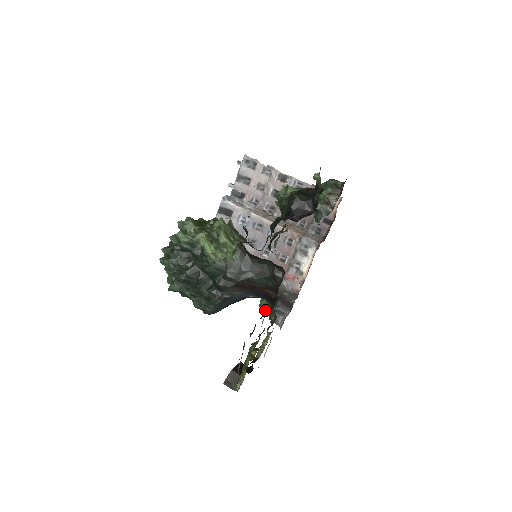
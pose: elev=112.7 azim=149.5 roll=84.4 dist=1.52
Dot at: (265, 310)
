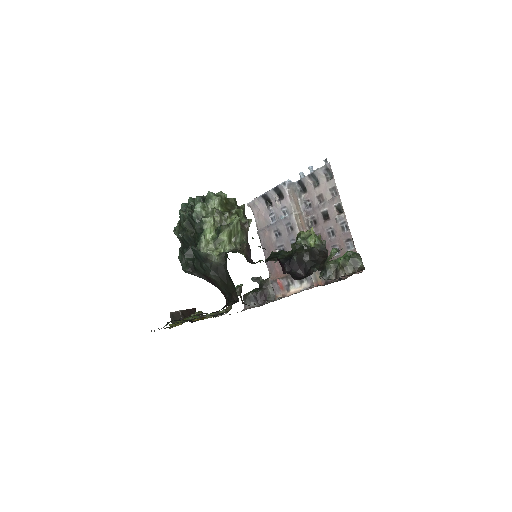
Dot at: occluded
